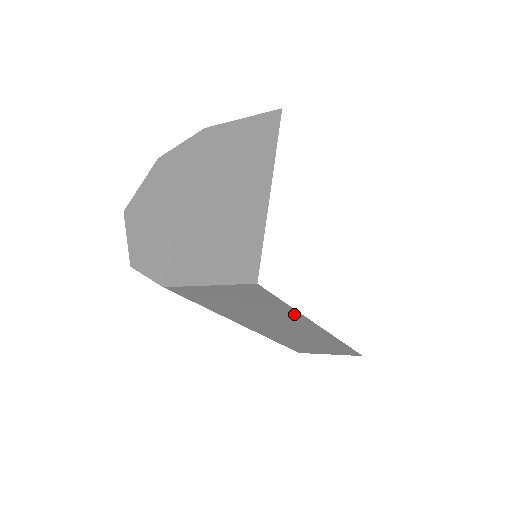
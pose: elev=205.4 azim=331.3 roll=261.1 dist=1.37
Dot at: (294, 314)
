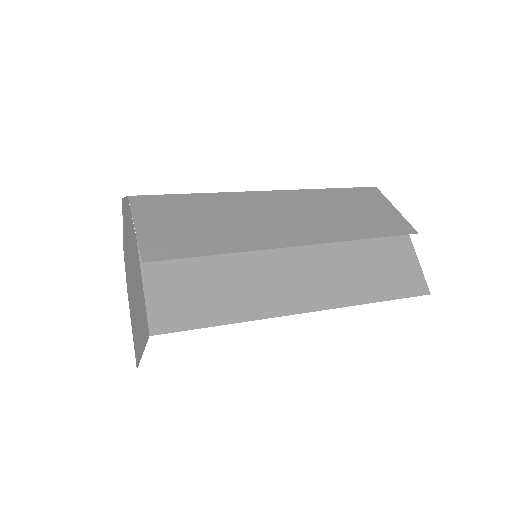
Dot at: occluded
